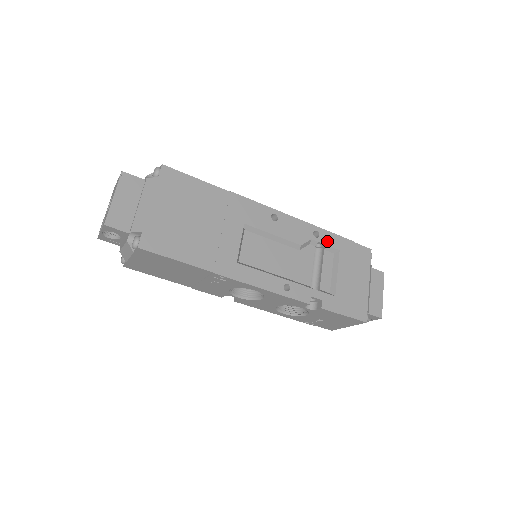
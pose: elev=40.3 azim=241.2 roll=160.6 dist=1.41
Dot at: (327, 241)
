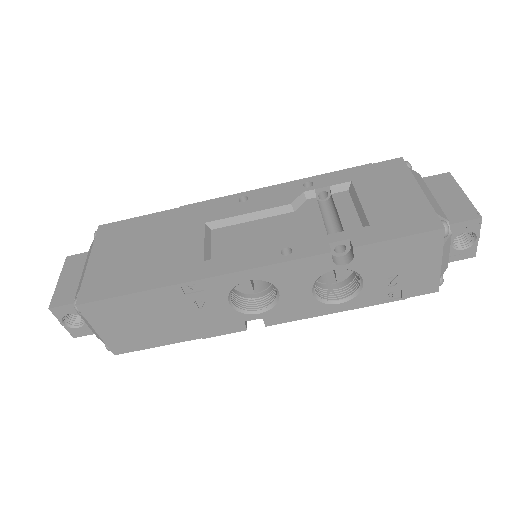
Dot at: (327, 183)
